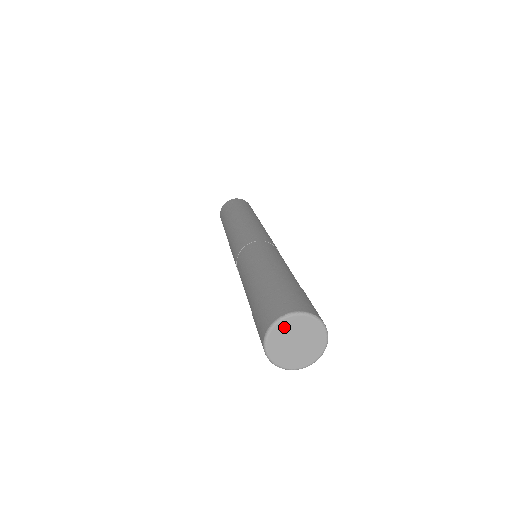
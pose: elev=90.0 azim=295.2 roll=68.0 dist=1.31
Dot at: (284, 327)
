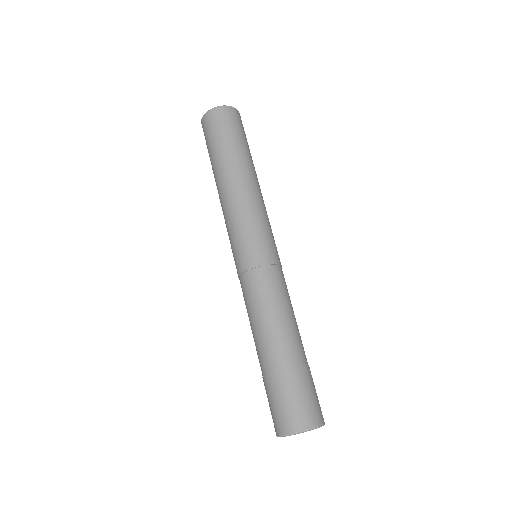
Dot at: (295, 434)
